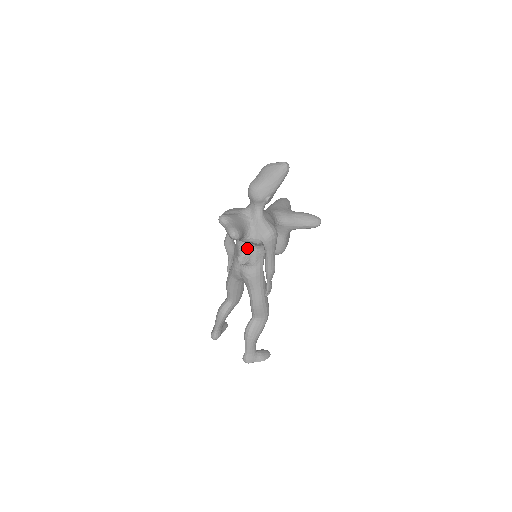
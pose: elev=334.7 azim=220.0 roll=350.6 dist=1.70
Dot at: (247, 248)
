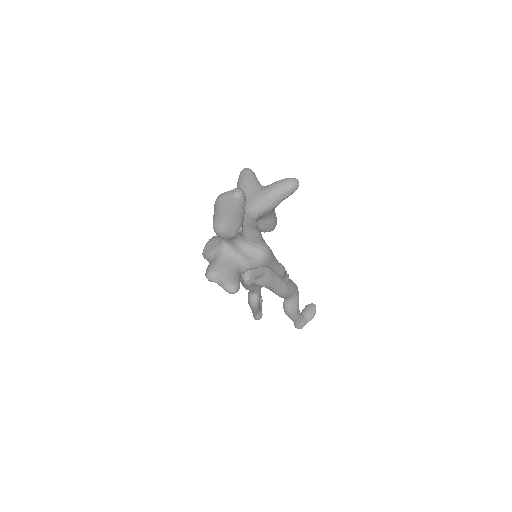
Dot at: occluded
